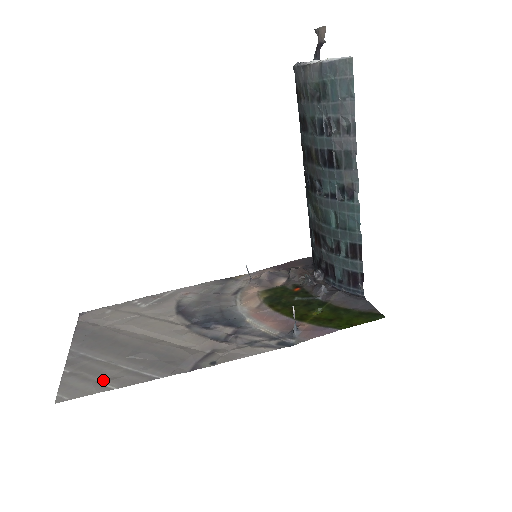
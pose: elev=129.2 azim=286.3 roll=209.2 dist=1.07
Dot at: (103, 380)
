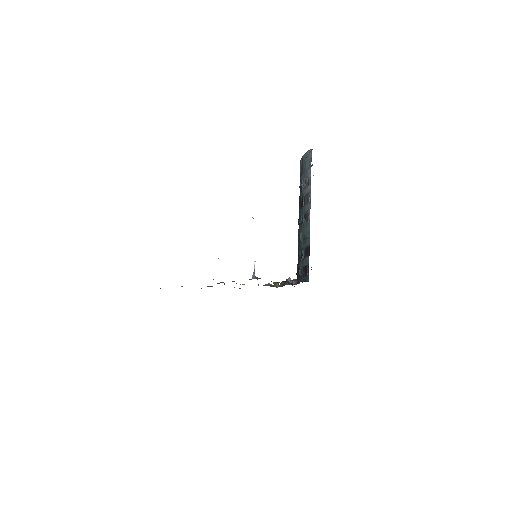
Dot at: occluded
